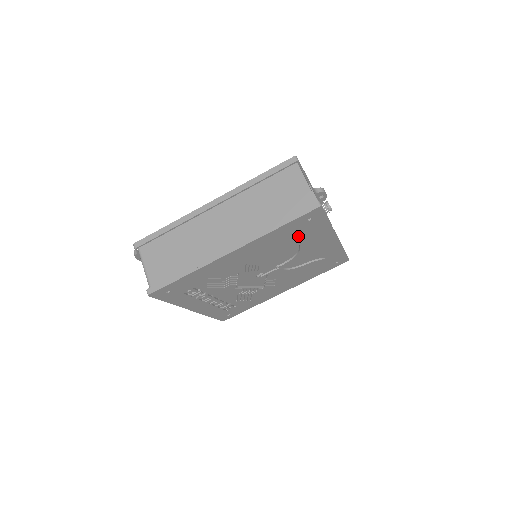
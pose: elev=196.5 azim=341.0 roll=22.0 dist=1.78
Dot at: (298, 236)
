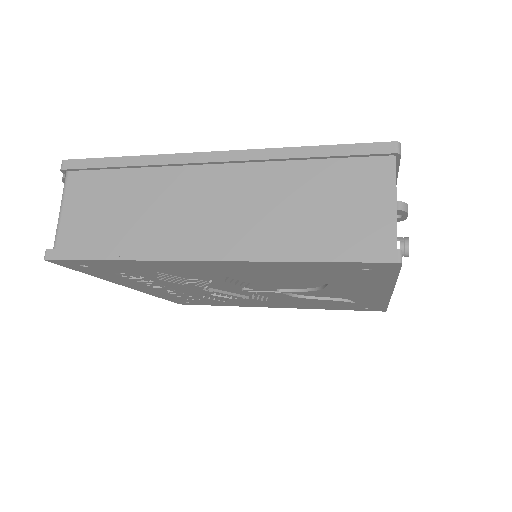
Dot at: (332, 277)
